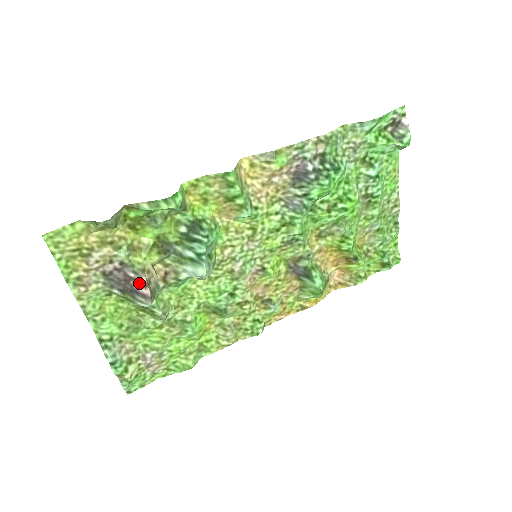
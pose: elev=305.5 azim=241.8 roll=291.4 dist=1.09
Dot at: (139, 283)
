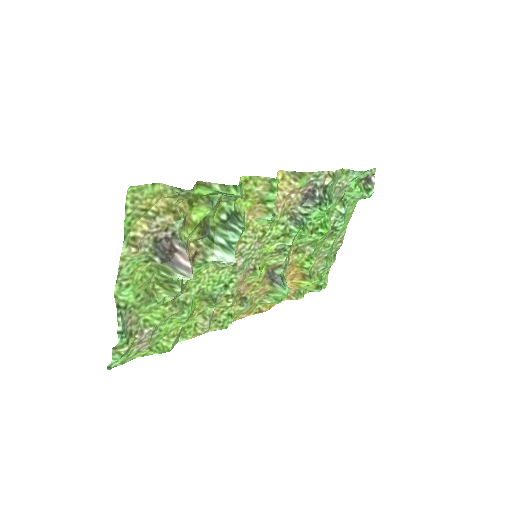
Dot at: (184, 256)
